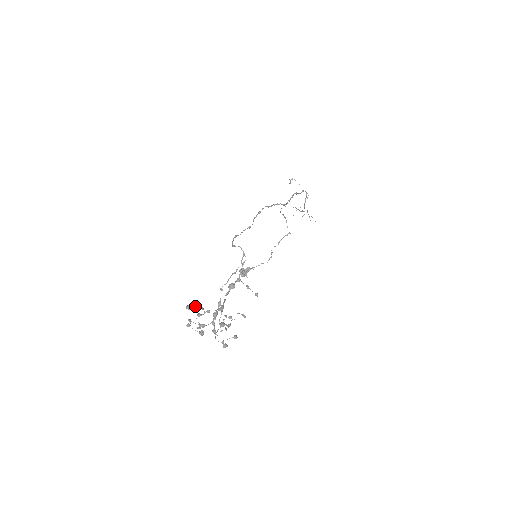
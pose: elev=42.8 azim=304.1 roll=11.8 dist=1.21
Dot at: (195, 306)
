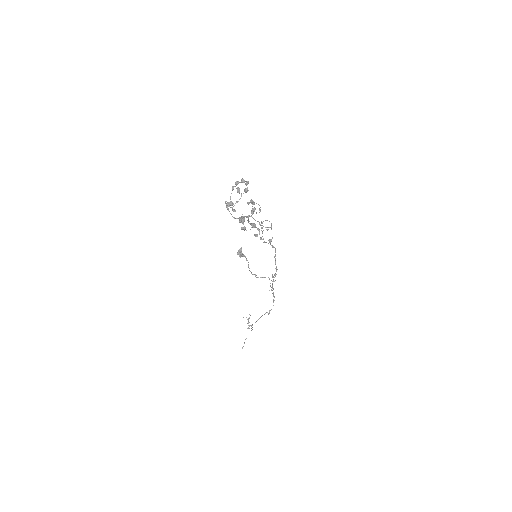
Dot at: occluded
